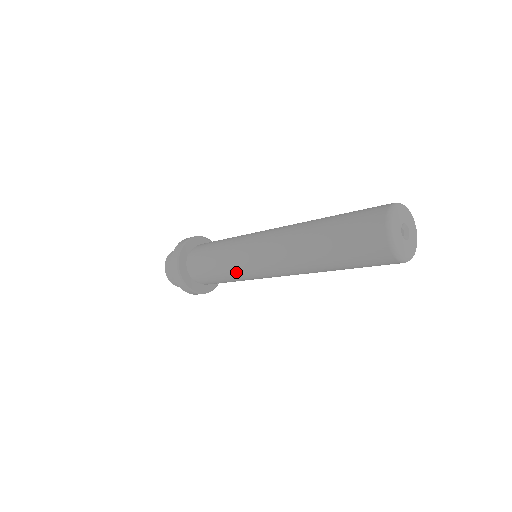
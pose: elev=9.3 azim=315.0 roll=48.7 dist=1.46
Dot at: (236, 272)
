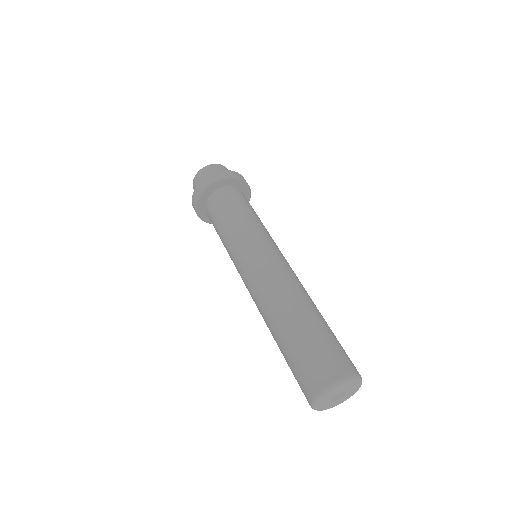
Dot at: occluded
